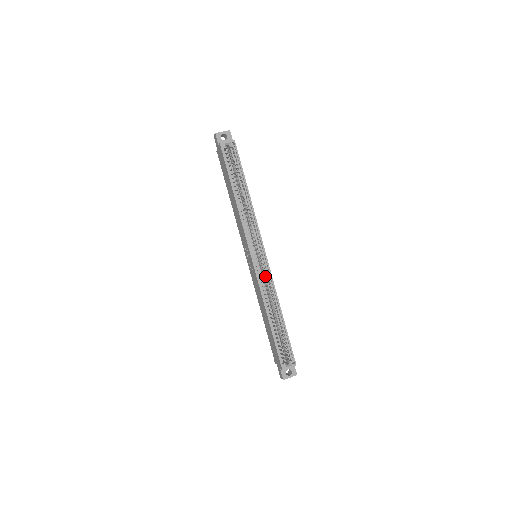
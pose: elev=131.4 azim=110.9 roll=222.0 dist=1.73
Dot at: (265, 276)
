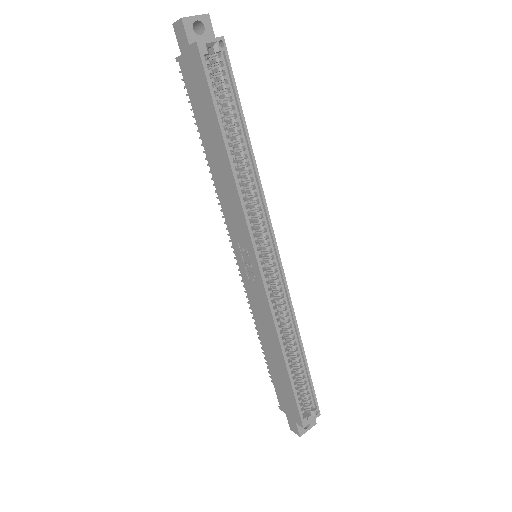
Dot at: (277, 291)
